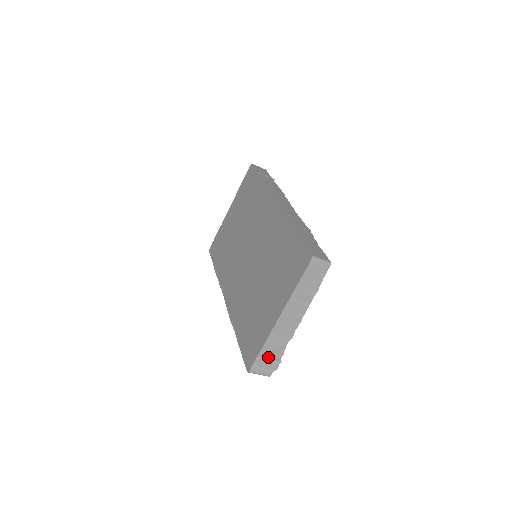
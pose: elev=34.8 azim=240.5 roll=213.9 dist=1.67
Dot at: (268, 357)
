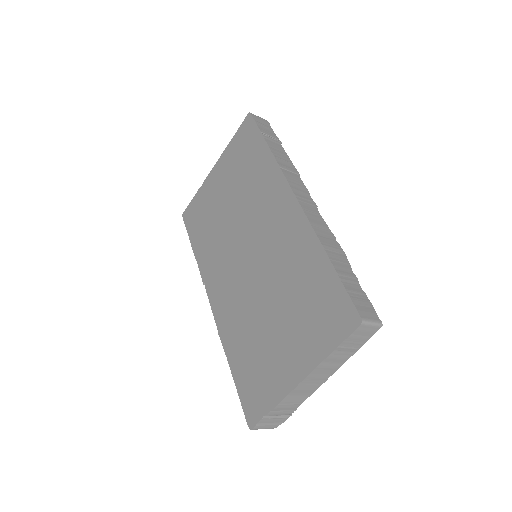
Dot at: (277, 414)
